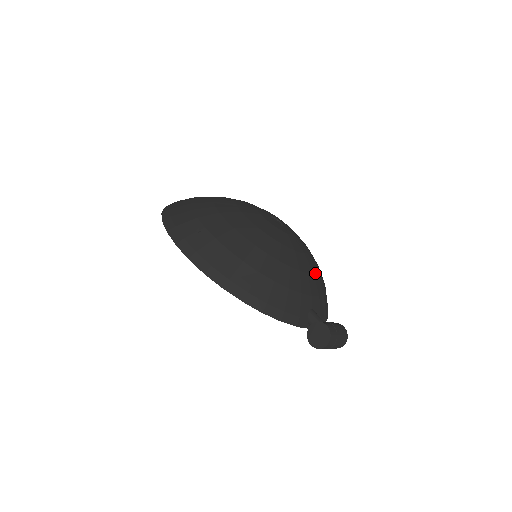
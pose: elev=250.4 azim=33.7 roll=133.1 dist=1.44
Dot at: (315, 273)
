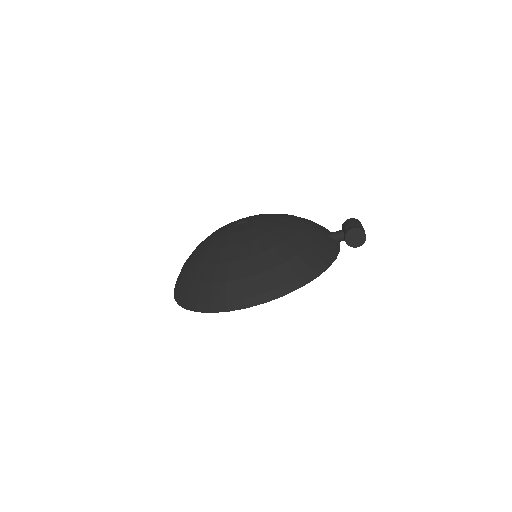
Dot at: (297, 218)
